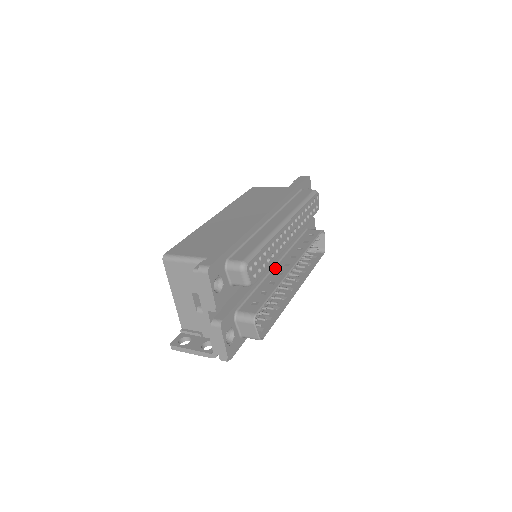
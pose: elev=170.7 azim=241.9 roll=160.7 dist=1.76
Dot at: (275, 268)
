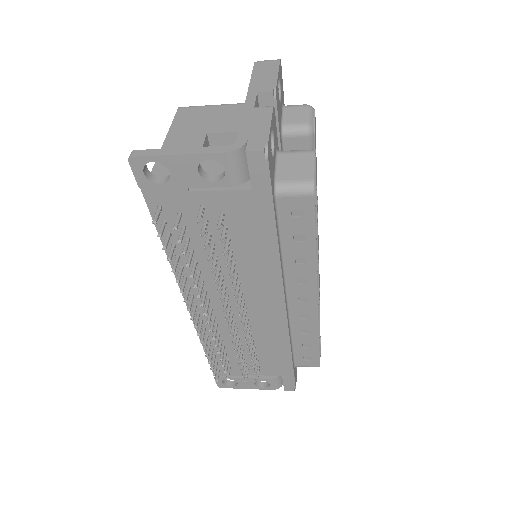
Dot at: occluded
